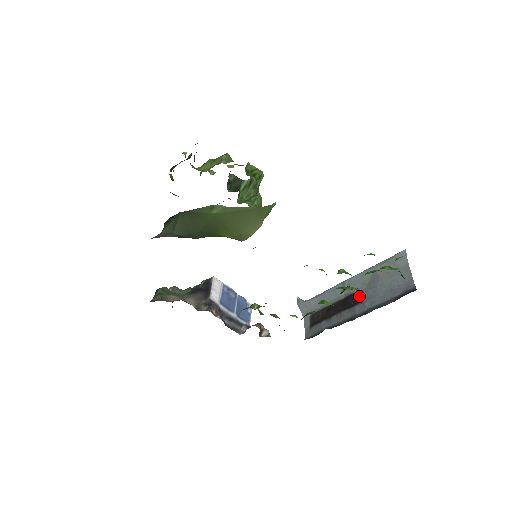
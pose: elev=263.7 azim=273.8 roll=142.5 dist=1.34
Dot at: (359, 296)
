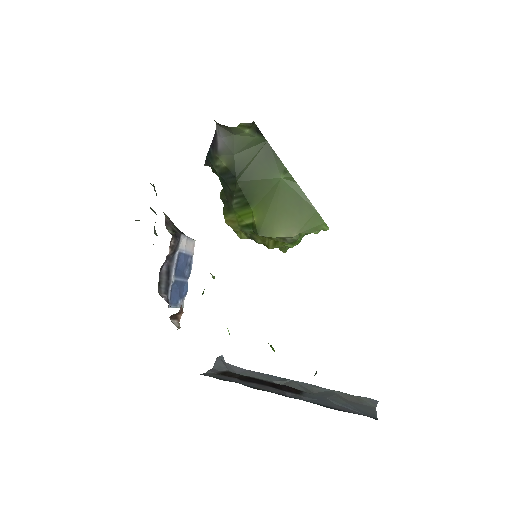
Dot at: (298, 390)
